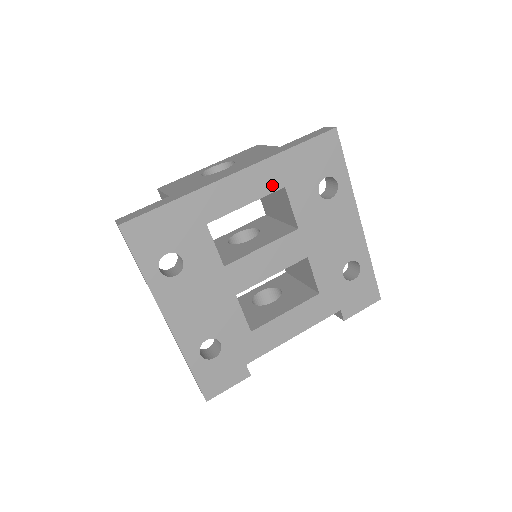
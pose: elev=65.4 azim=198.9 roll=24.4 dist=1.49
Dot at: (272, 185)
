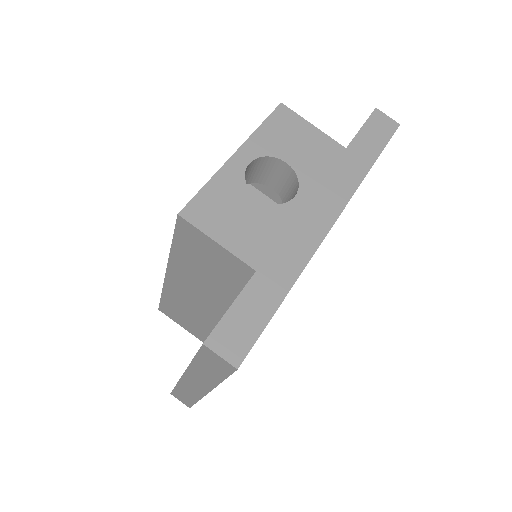
Dot at: occluded
